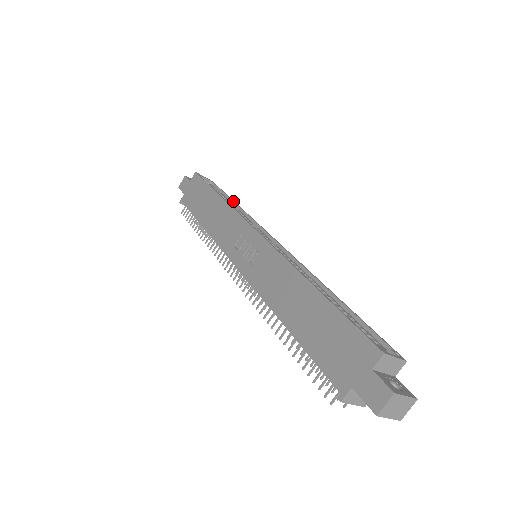
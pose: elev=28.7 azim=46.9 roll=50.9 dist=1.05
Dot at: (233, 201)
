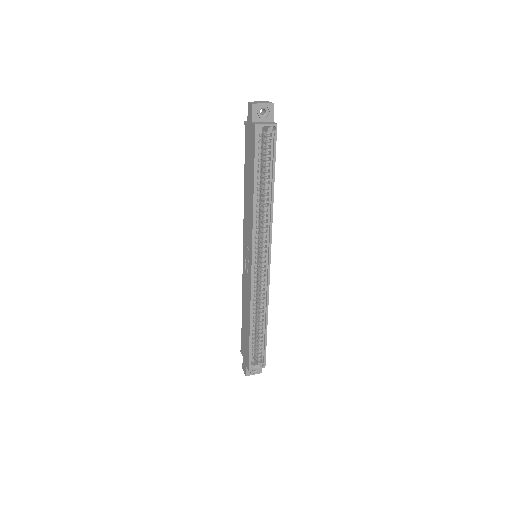
Dot at: (272, 186)
